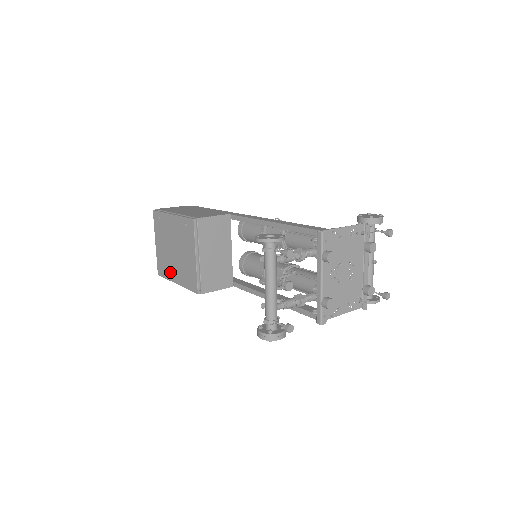
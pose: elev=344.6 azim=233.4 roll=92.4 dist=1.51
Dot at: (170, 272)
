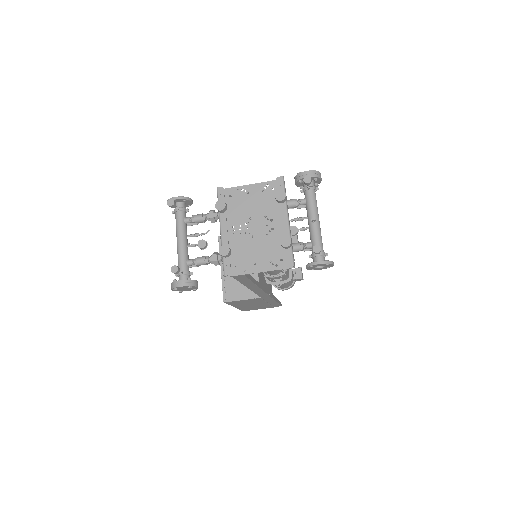
Dot at: occluded
